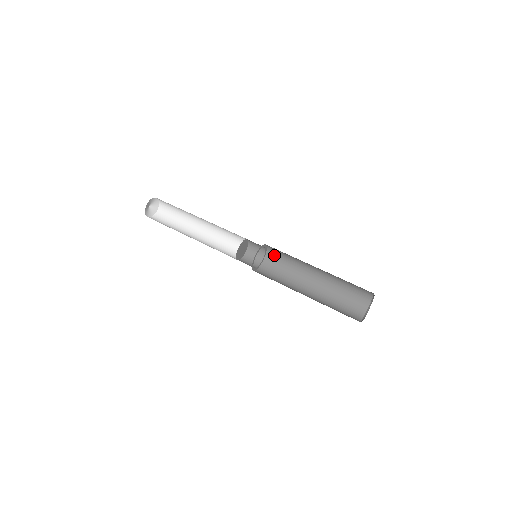
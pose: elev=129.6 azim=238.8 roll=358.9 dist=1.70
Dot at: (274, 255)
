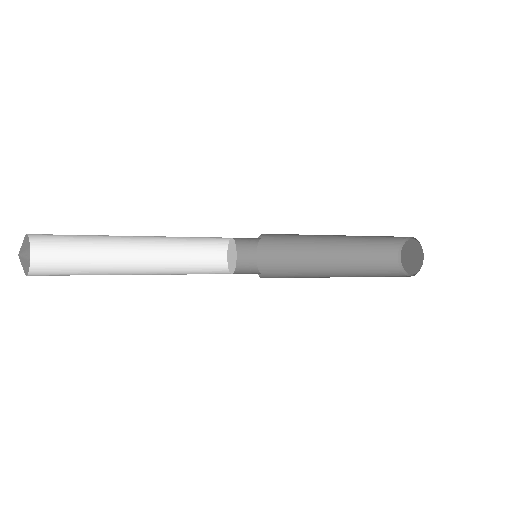
Dot at: (268, 266)
